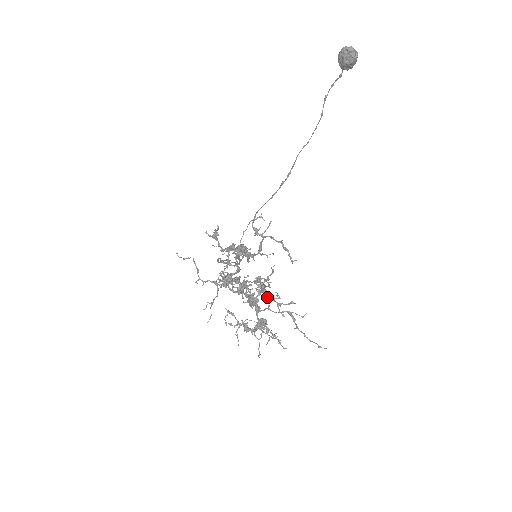
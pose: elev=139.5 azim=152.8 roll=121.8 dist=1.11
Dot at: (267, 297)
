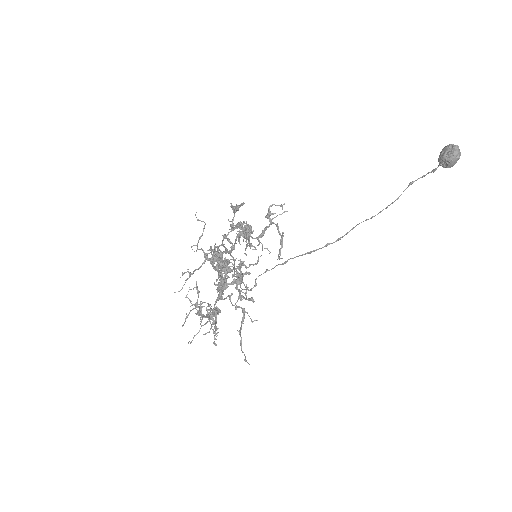
Dot at: (236, 286)
